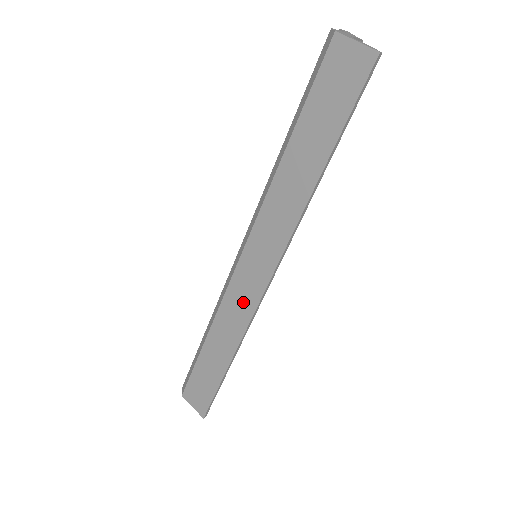
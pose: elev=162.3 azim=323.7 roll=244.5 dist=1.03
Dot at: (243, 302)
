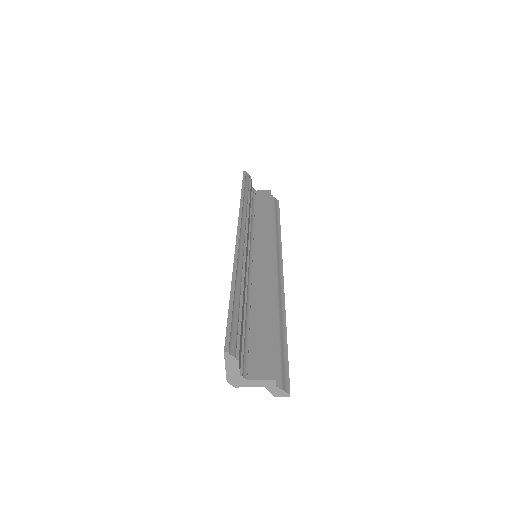
Dot at: occluded
